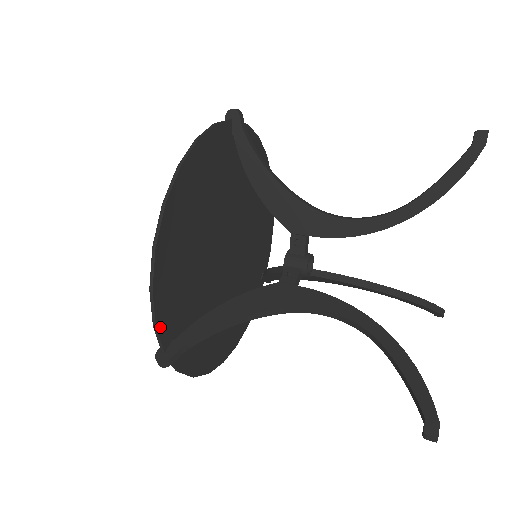
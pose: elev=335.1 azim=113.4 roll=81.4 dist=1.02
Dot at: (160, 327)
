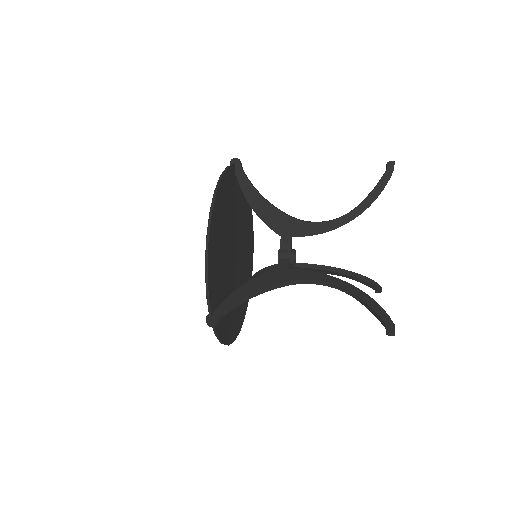
Dot at: (210, 297)
